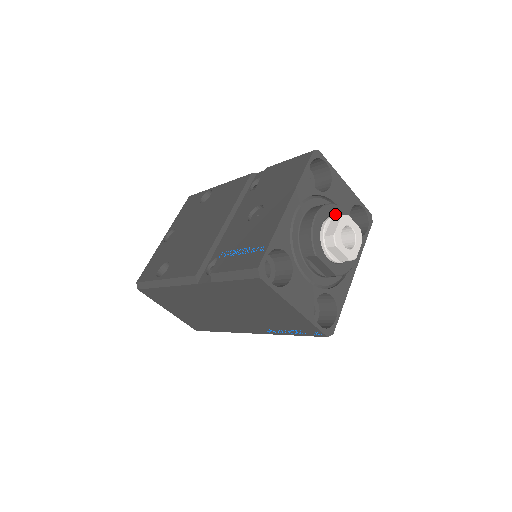
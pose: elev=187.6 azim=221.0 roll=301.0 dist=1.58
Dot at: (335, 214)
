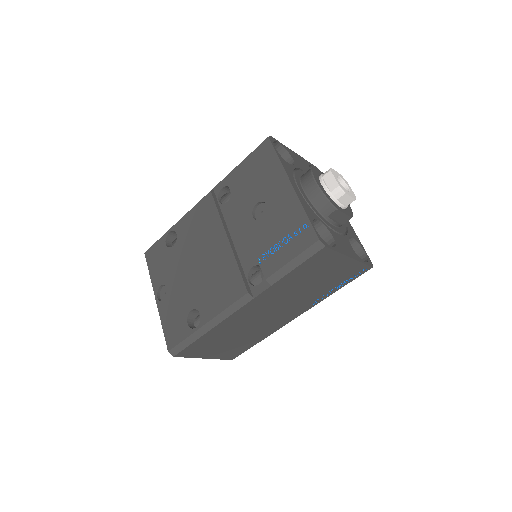
Dot at: (319, 174)
